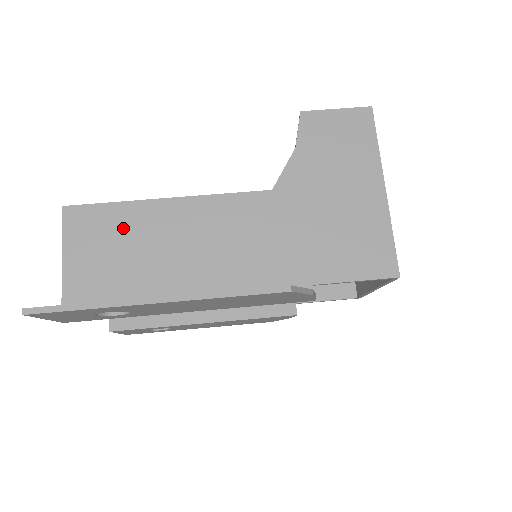
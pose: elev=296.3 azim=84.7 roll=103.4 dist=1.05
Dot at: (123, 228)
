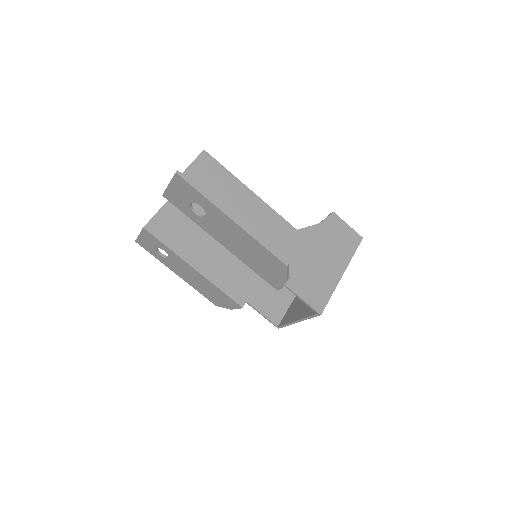
Dot at: (222, 183)
